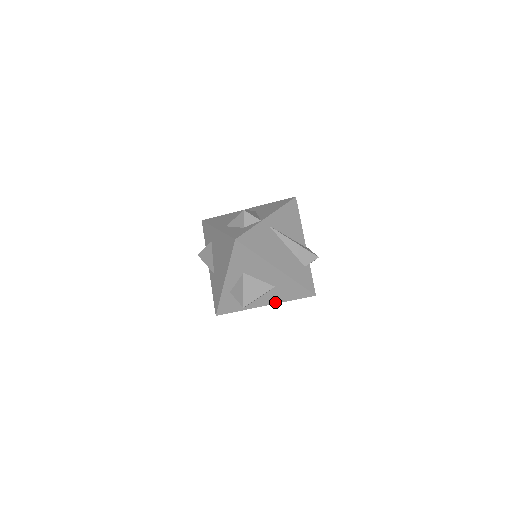
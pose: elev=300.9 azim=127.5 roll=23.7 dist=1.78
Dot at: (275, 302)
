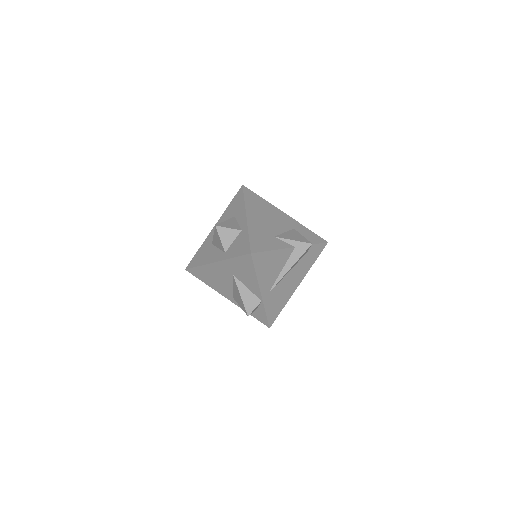
Dot at: occluded
